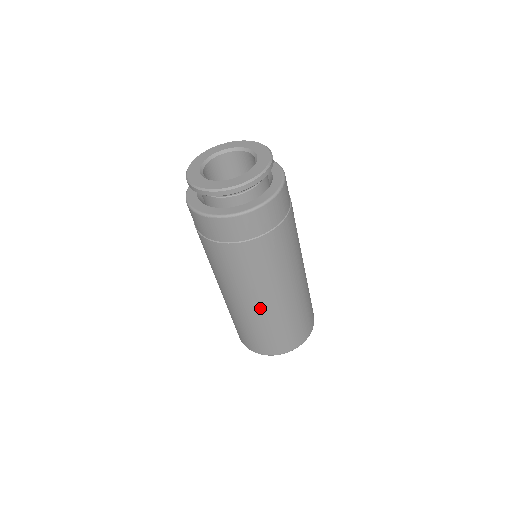
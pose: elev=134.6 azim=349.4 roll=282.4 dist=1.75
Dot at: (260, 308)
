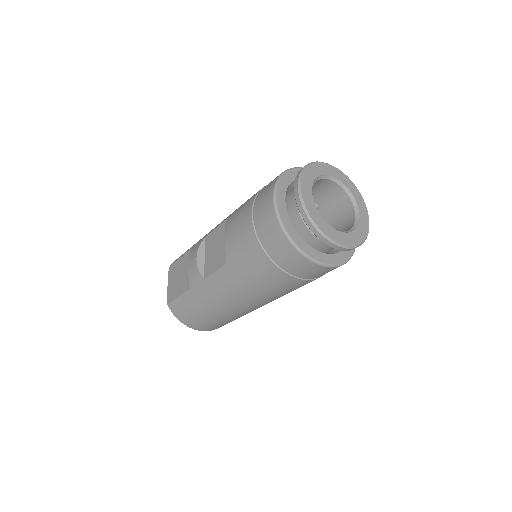
Dot at: (247, 310)
